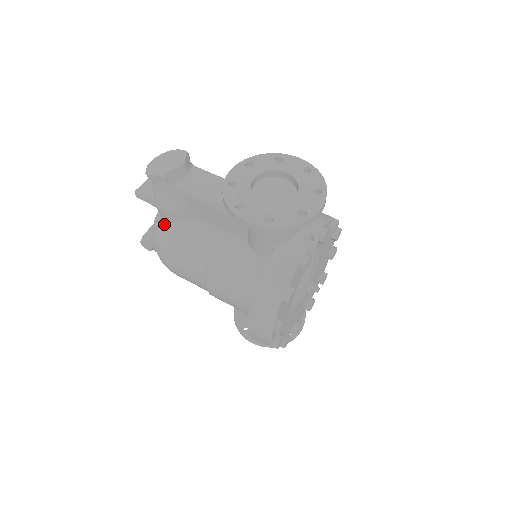
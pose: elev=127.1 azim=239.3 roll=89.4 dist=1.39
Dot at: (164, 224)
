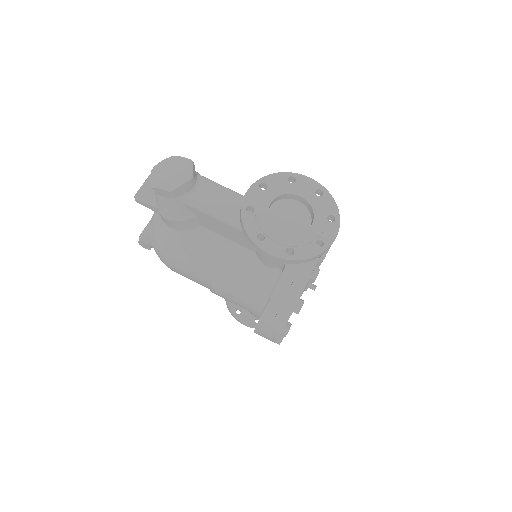
Dot at: (167, 230)
